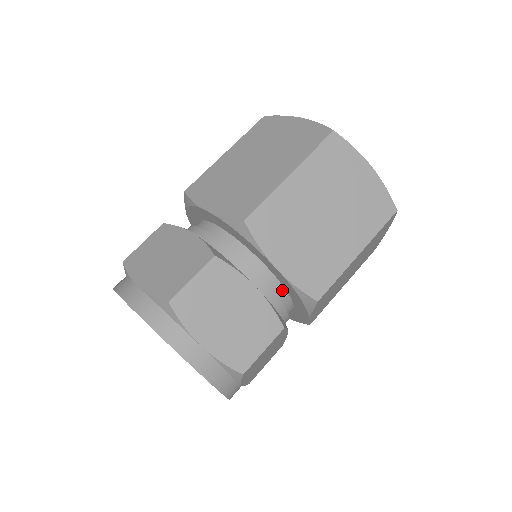
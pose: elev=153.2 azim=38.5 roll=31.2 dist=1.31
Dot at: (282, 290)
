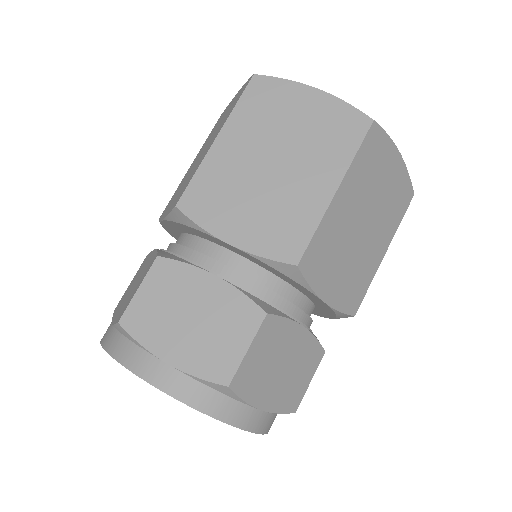
Dot at: (313, 308)
